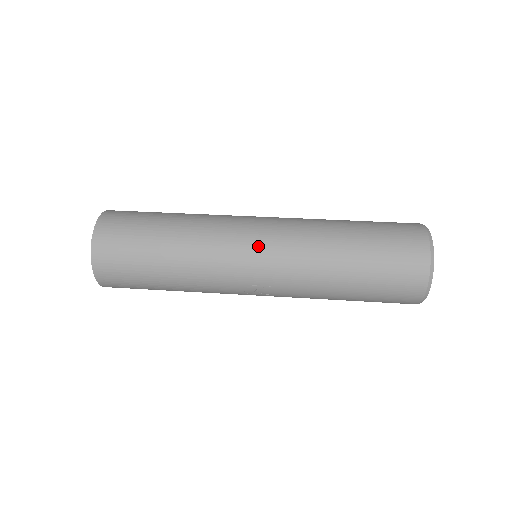
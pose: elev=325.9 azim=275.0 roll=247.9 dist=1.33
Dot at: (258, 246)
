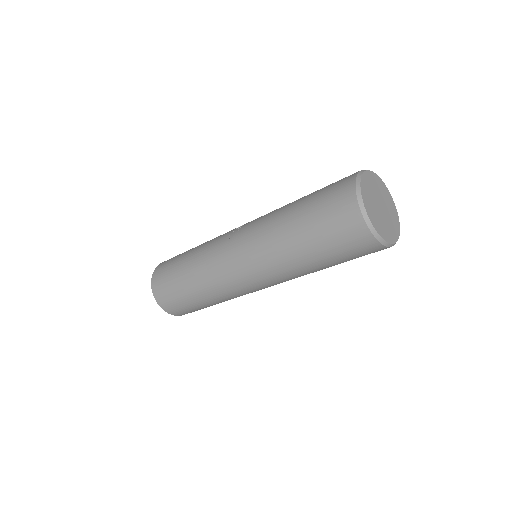
Dot at: occluded
